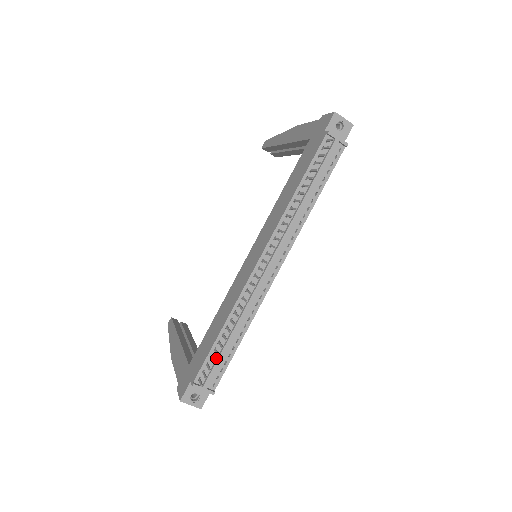
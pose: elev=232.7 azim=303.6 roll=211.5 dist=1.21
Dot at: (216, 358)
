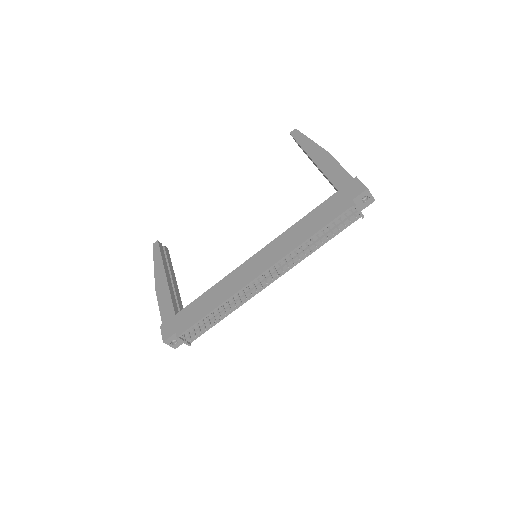
Dot at: (201, 325)
